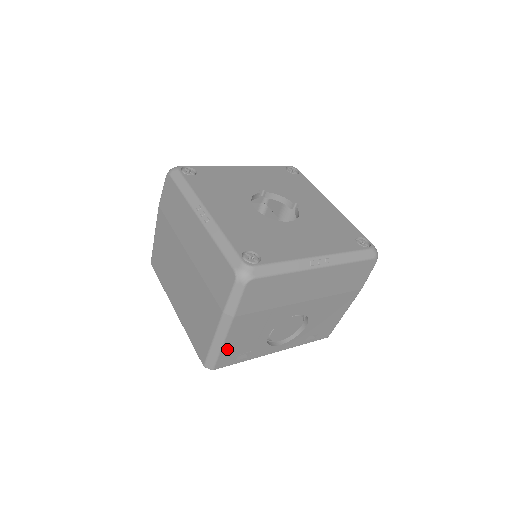
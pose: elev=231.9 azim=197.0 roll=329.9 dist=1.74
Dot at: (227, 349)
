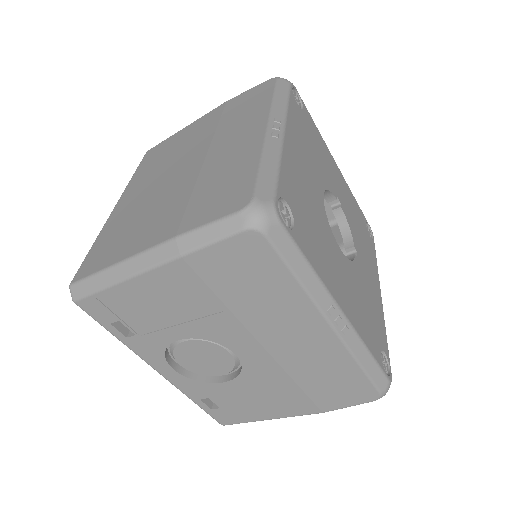
Dot at: (121, 294)
